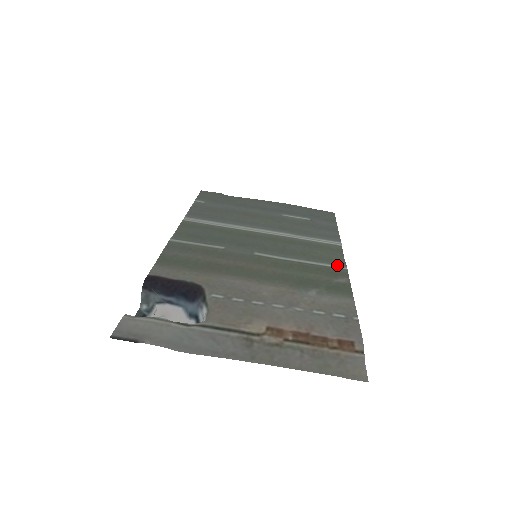
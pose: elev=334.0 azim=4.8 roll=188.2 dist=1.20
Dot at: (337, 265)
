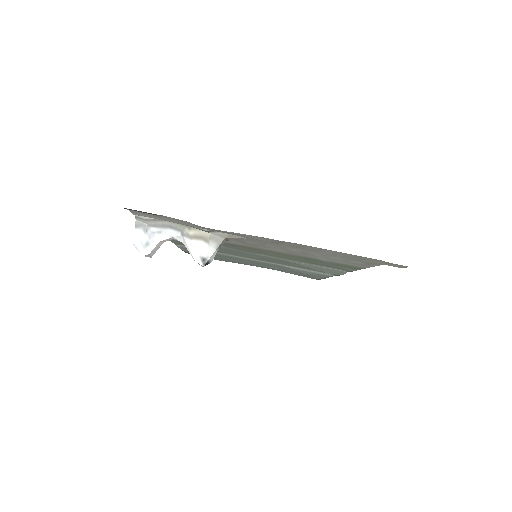
Dot at: (338, 270)
